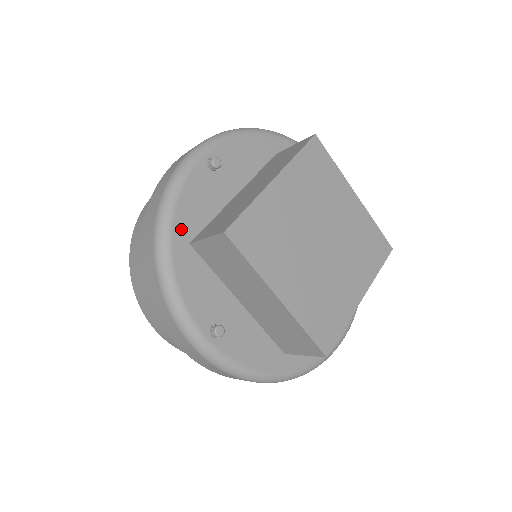
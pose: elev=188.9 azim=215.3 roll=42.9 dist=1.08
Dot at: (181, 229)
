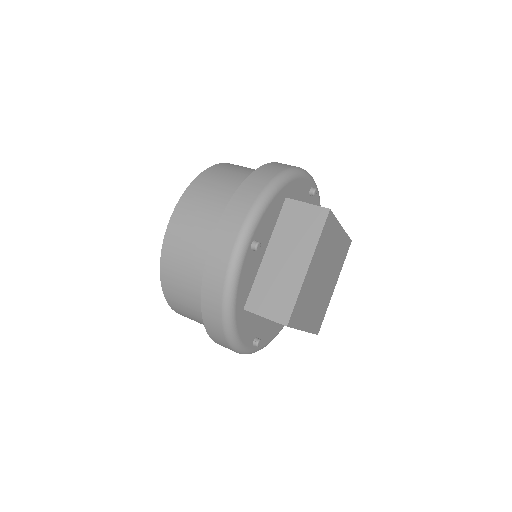
Dot at: (239, 305)
